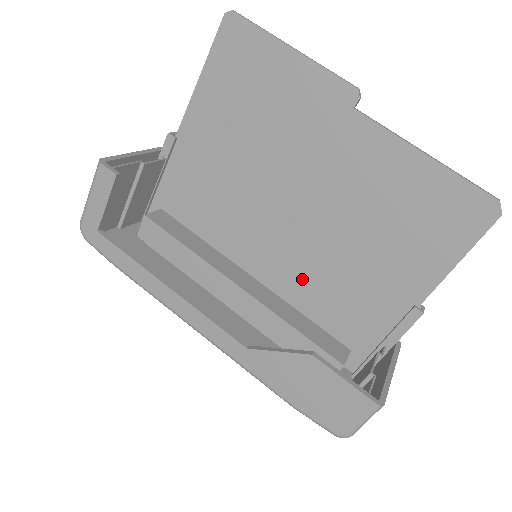
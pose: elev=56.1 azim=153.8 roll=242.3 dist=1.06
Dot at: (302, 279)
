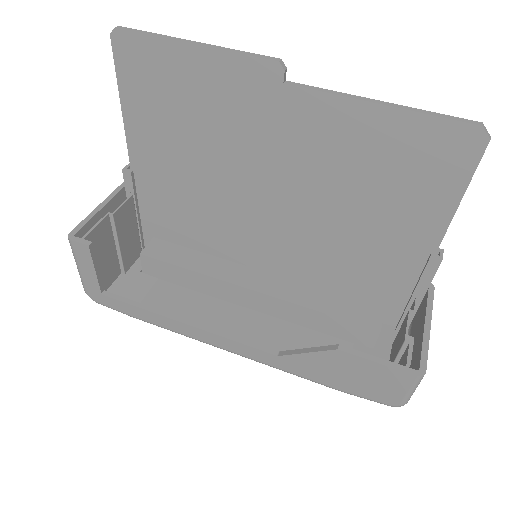
Dot at: (310, 260)
